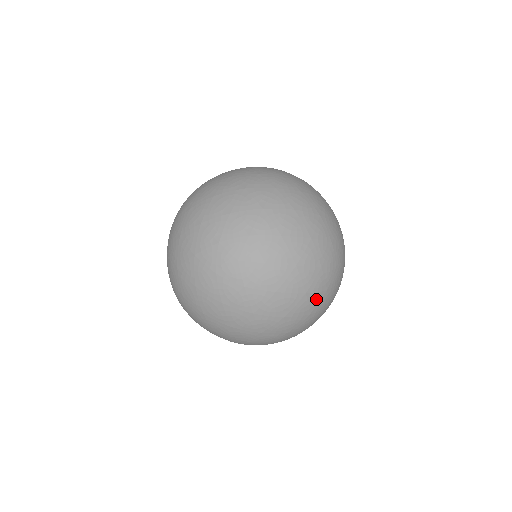
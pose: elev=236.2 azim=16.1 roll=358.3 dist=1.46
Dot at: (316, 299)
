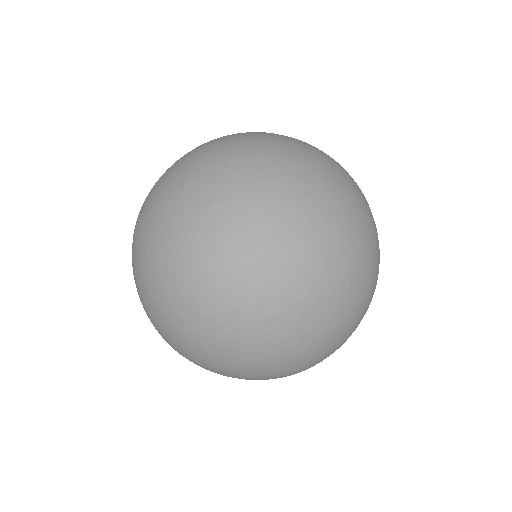
Dot at: occluded
